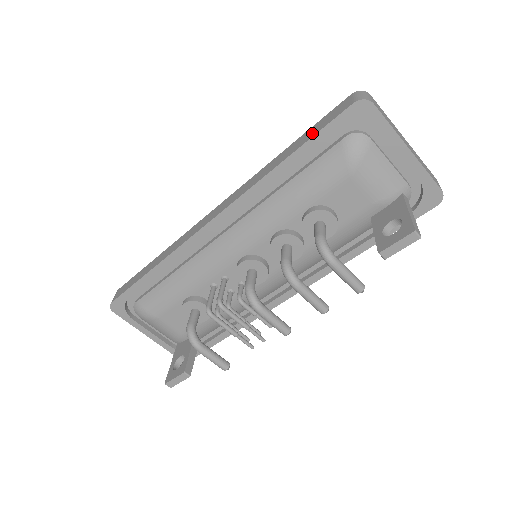
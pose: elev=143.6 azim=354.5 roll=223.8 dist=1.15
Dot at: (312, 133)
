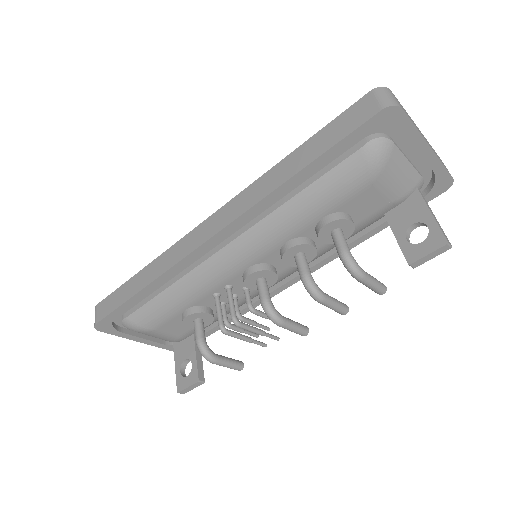
Dot at: (329, 141)
